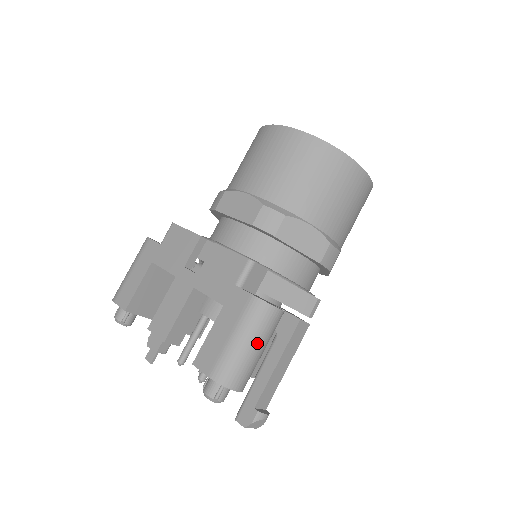
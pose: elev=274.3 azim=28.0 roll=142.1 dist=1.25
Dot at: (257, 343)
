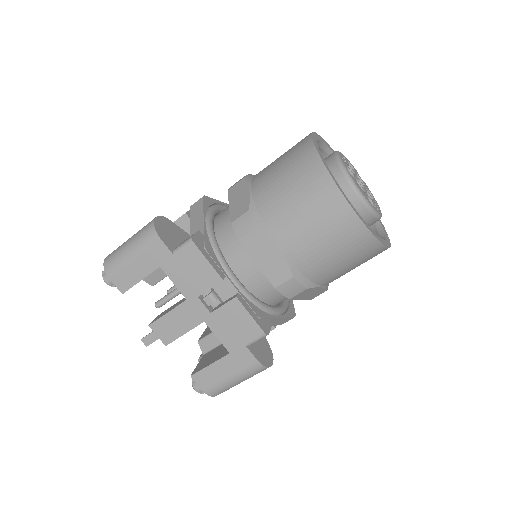
Dot at: occluded
